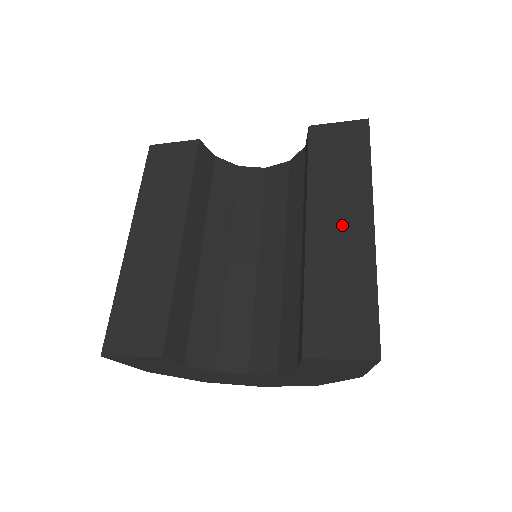
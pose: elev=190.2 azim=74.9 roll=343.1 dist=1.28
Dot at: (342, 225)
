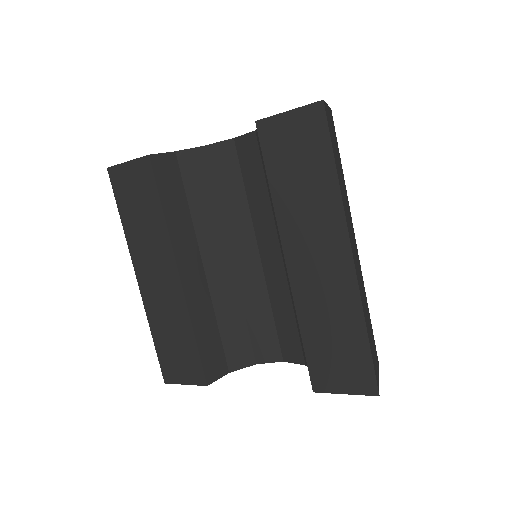
Dot at: (320, 260)
